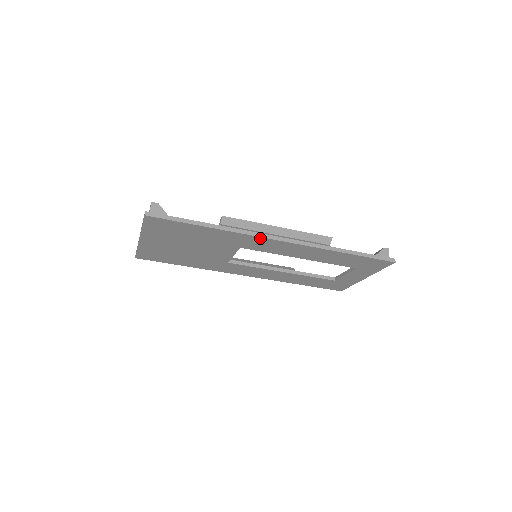
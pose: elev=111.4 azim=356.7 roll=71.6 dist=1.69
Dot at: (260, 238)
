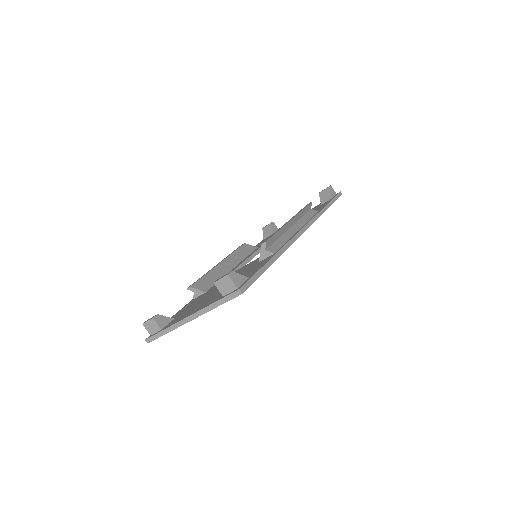
Dot at: (295, 240)
